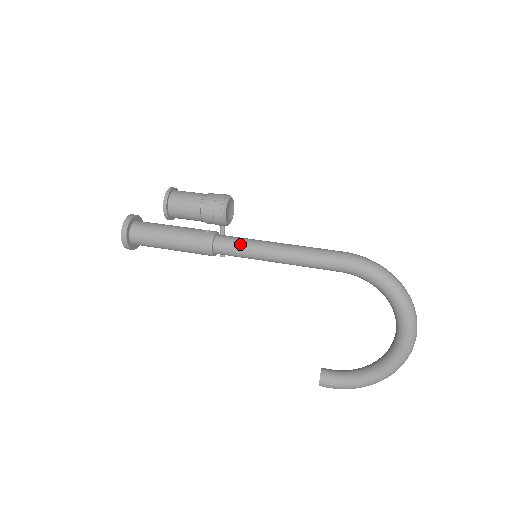
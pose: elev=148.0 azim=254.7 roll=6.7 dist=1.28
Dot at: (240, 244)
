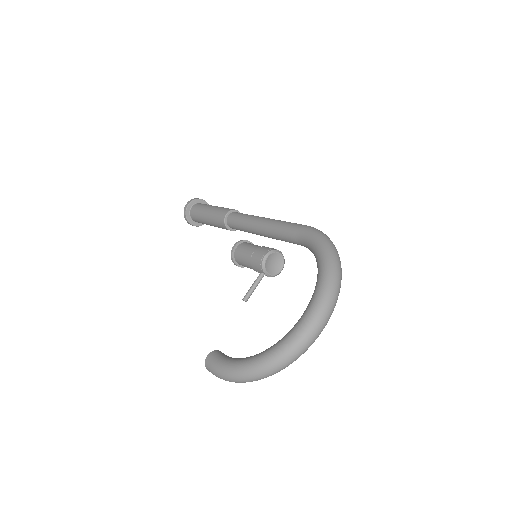
Dot at: (246, 214)
